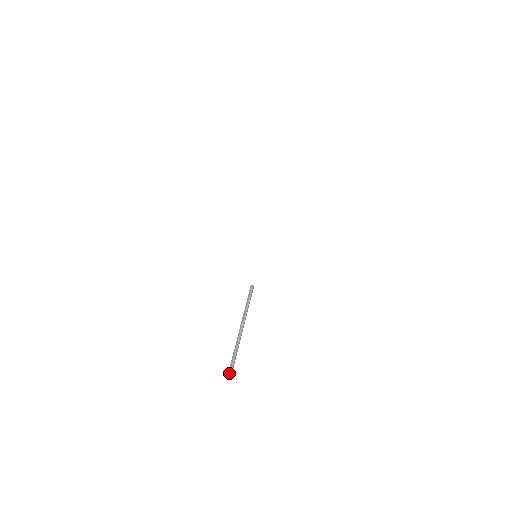
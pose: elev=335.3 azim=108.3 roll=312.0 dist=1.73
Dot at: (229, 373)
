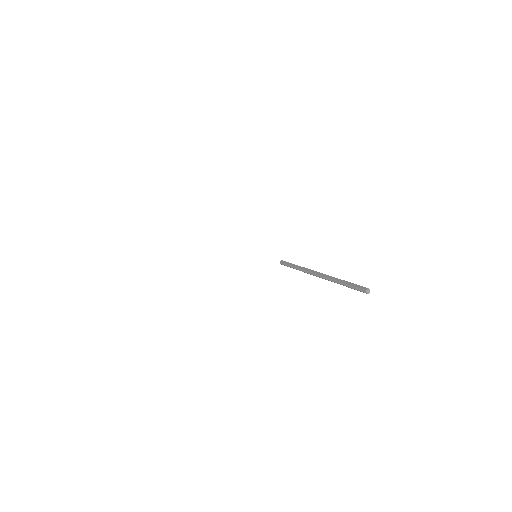
Dot at: (364, 287)
